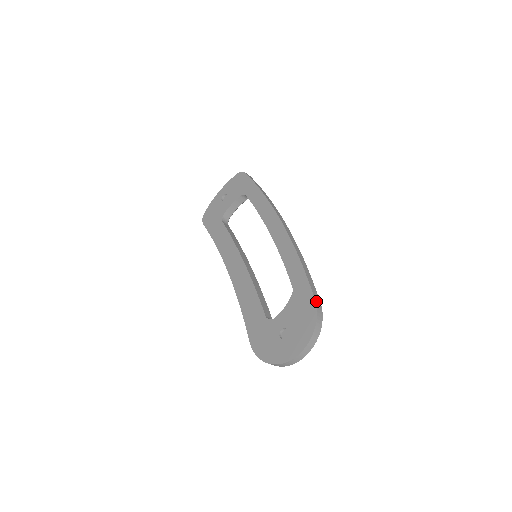
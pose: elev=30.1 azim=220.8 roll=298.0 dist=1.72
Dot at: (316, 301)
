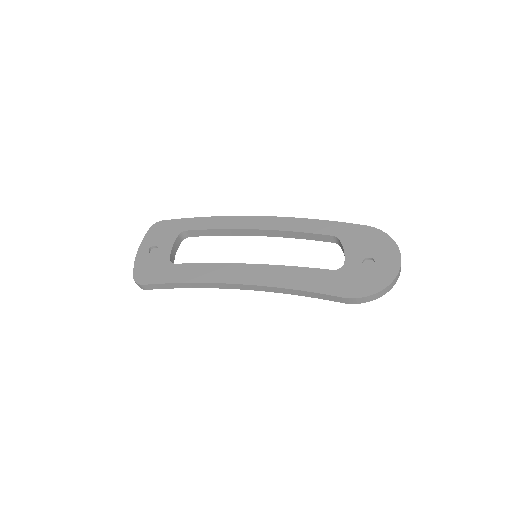
Dot at: (366, 226)
